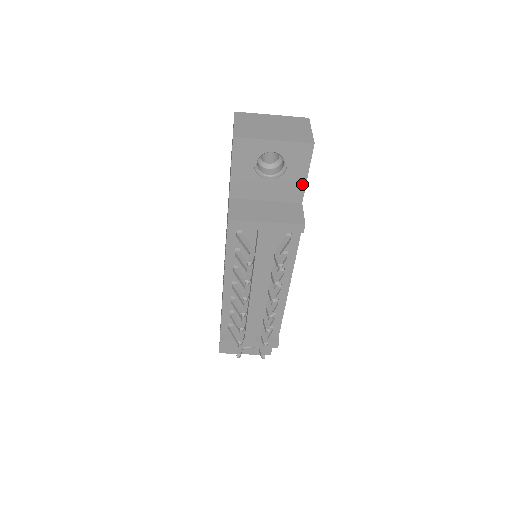
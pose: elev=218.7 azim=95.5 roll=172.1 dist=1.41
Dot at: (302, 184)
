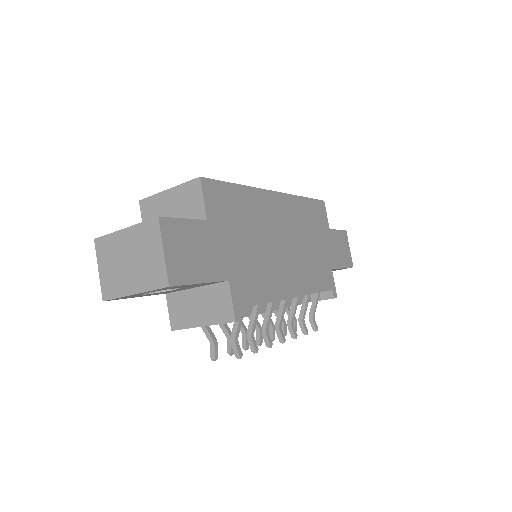
Dot at: (207, 283)
